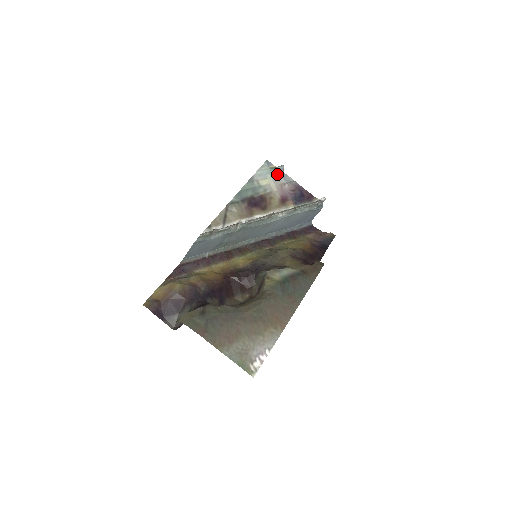
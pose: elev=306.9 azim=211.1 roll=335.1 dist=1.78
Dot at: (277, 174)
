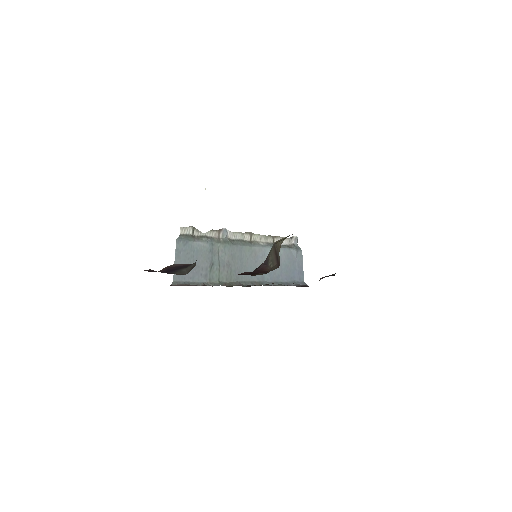
Dot at: occluded
